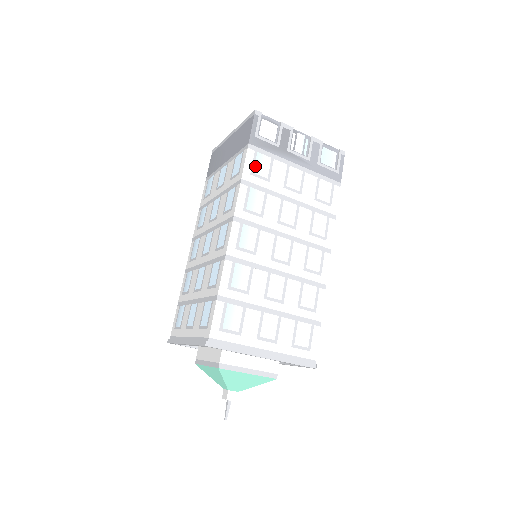
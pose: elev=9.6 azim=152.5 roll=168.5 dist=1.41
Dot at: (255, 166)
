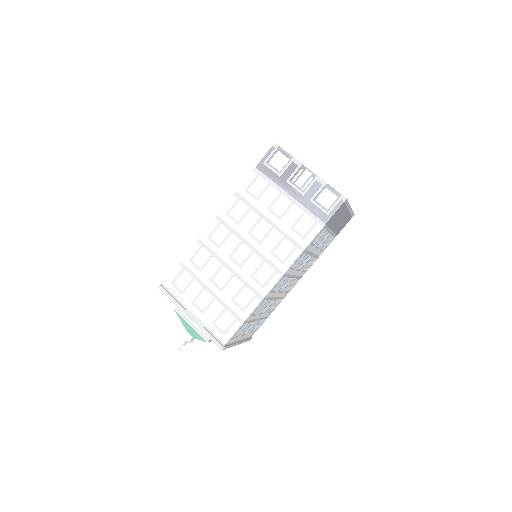
Dot at: (252, 185)
